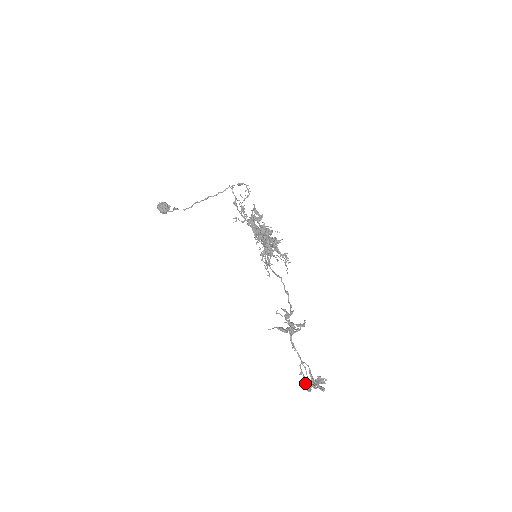
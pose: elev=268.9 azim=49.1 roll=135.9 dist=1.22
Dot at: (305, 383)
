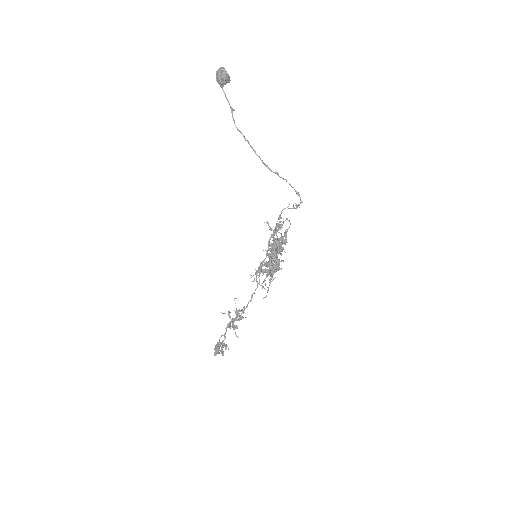
Dot at: (216, 345)
